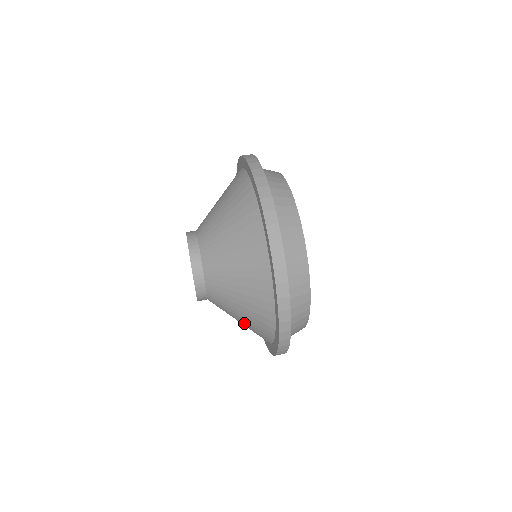
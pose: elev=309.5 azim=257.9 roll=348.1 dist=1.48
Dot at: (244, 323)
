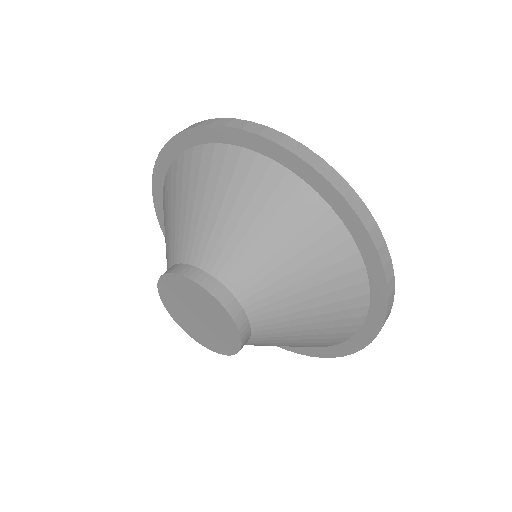
Dot at: (316, 299)
